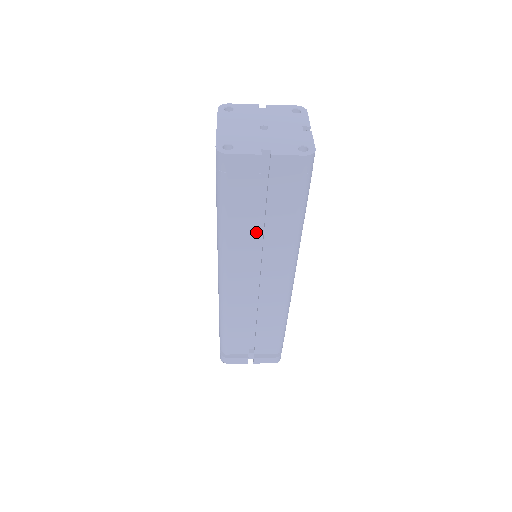
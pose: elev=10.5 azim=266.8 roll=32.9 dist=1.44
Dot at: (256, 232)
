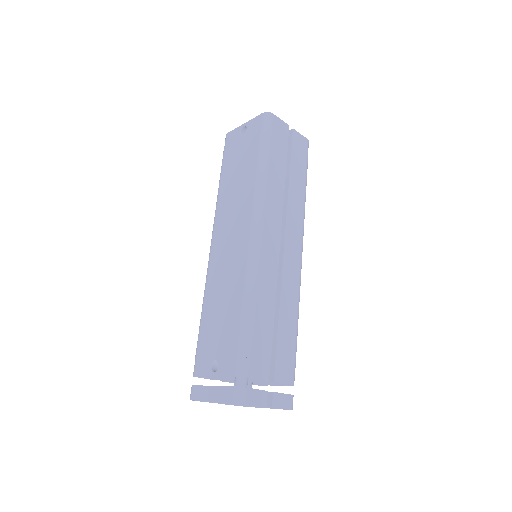
Dot at: (284, 187)
